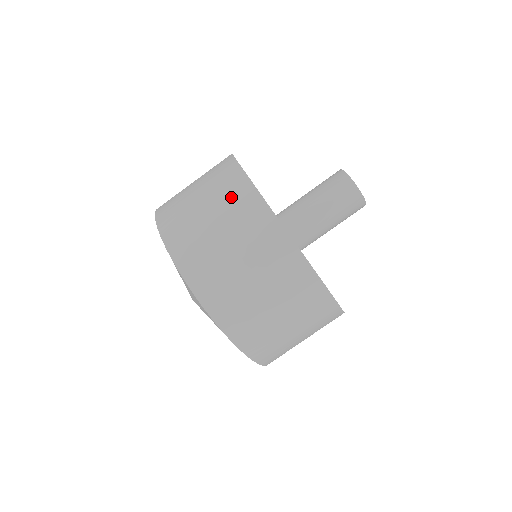
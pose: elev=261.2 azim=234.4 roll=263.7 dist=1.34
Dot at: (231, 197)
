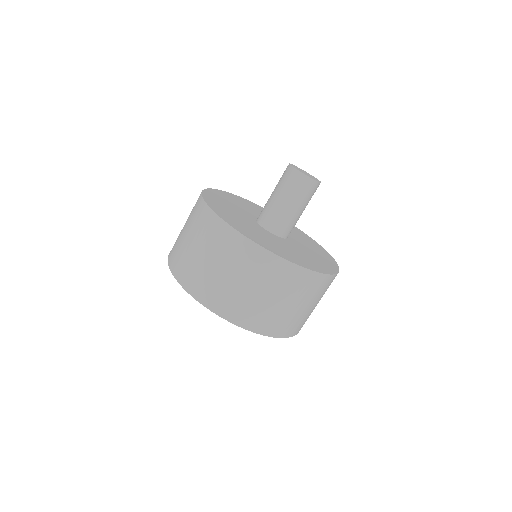
Dot at: (258, 268)
